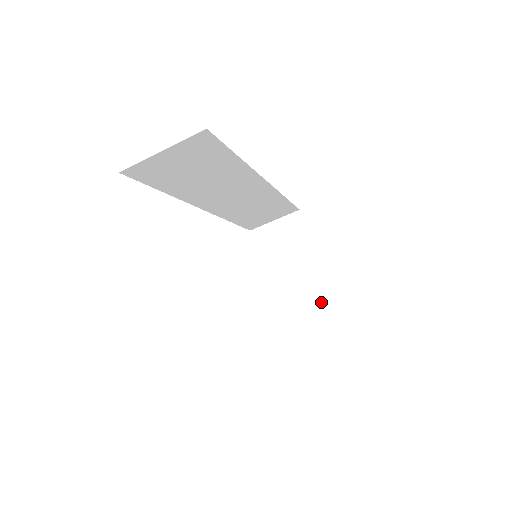
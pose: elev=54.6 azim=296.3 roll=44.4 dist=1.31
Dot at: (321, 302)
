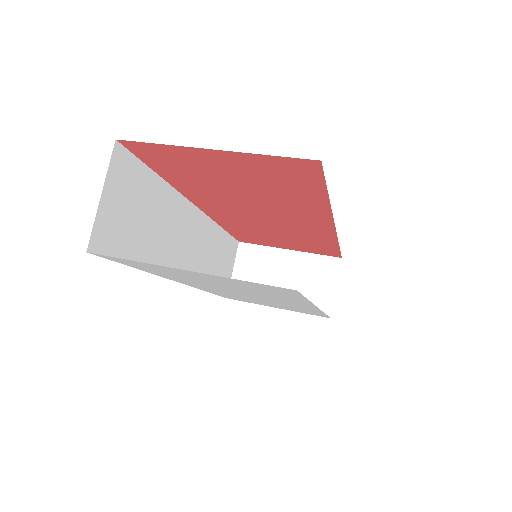
Dot at: (333, 269)
